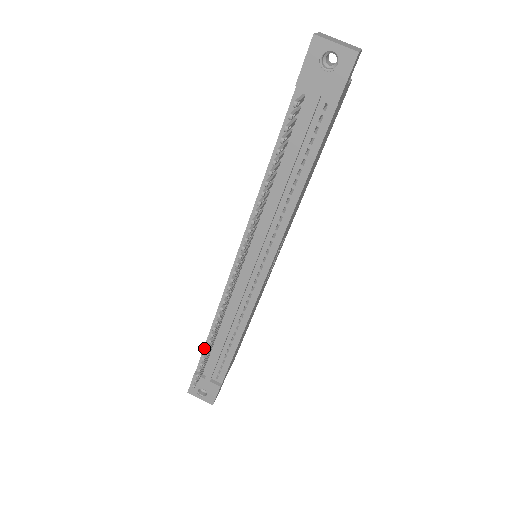
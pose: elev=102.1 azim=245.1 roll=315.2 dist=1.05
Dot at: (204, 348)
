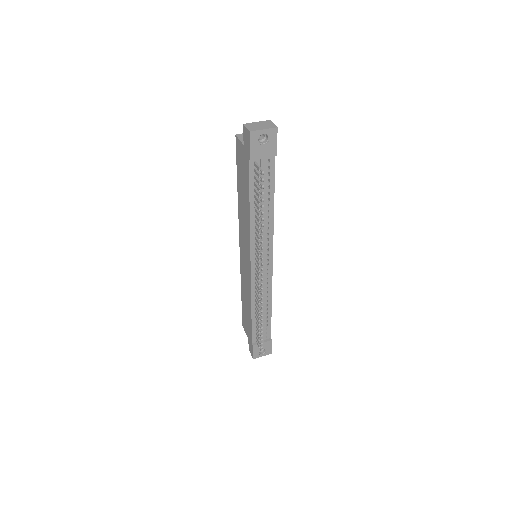
Dot at: (252, 327)
